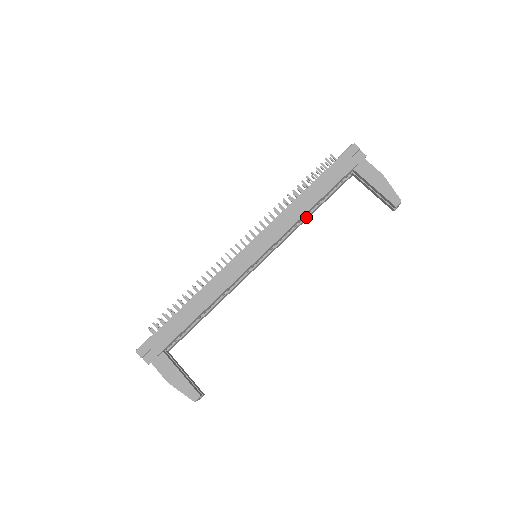
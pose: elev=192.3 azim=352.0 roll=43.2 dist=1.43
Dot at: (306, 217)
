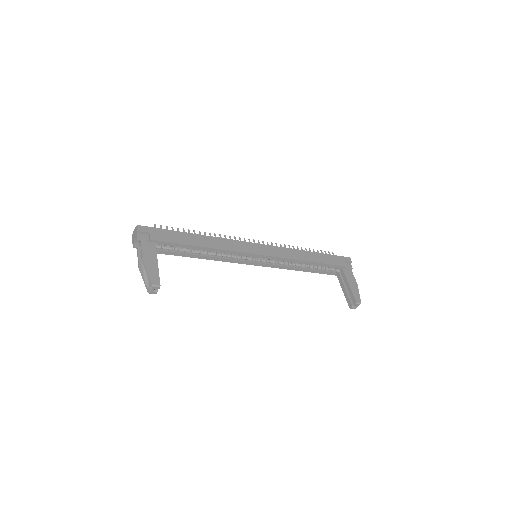
Dot at: (298, 267)
